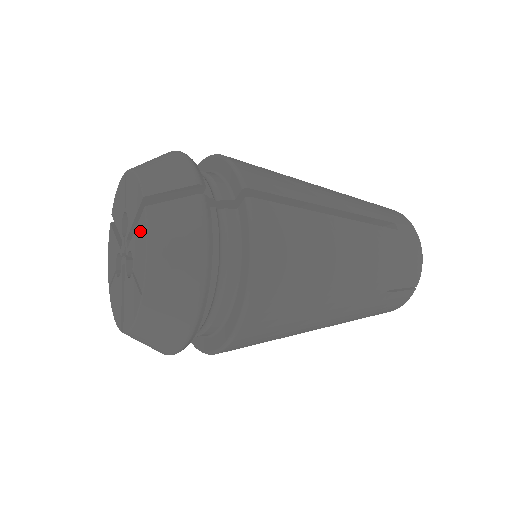
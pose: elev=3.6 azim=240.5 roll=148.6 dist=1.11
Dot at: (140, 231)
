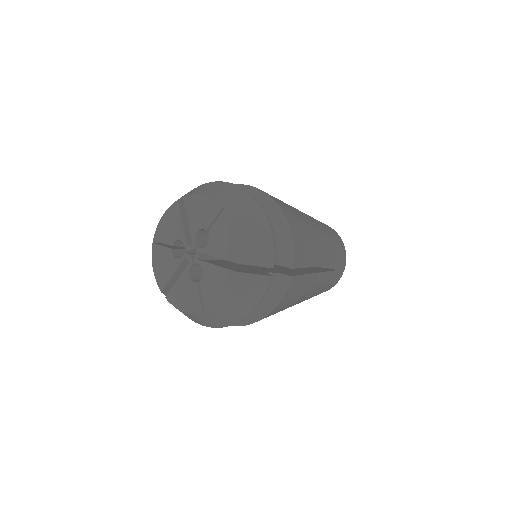
Dot at: (223, 277)
